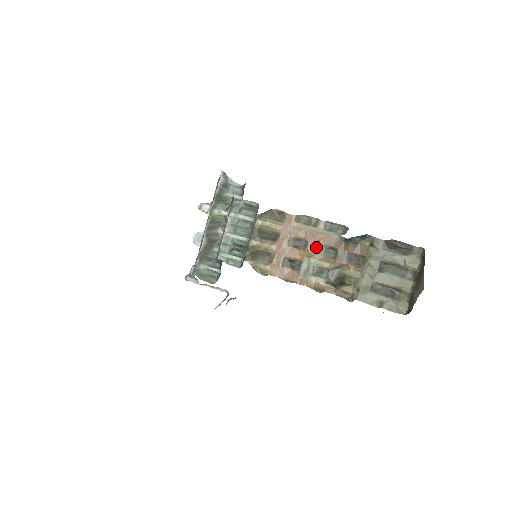
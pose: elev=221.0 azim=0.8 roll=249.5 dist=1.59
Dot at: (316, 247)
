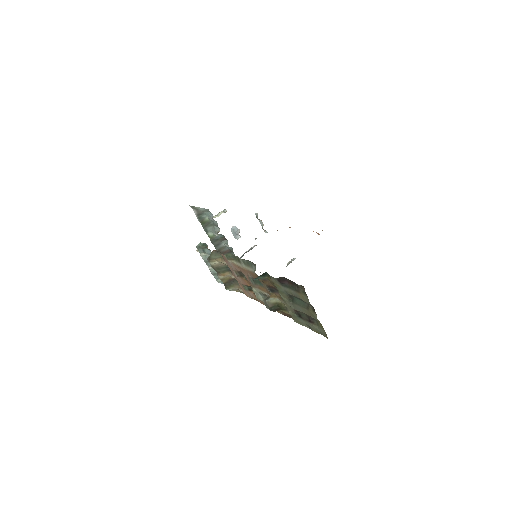
Dot at: (250, 279)
